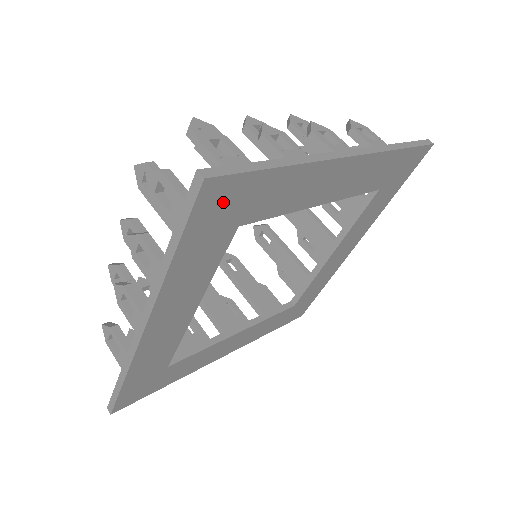
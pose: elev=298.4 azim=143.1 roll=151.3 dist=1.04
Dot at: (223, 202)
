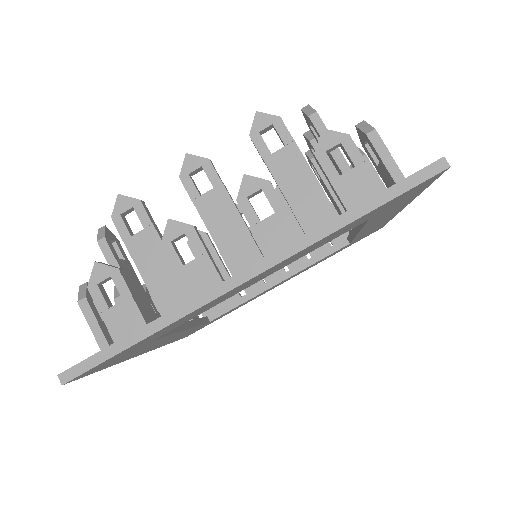
Dot at: (107, 363)
